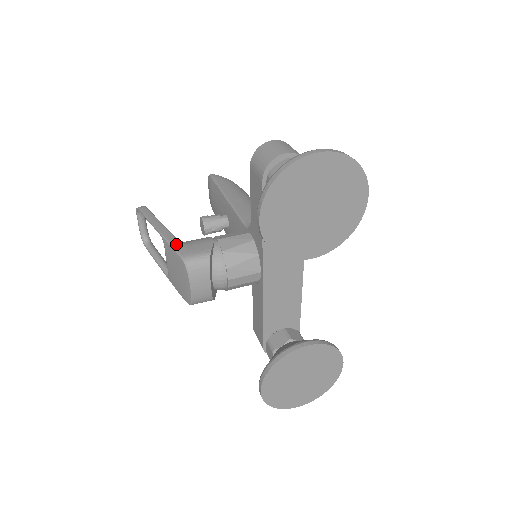
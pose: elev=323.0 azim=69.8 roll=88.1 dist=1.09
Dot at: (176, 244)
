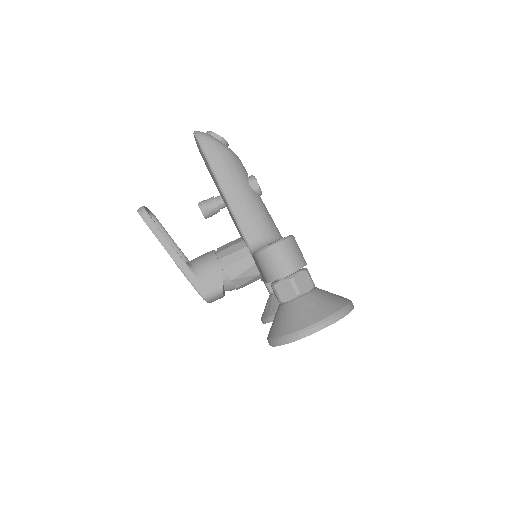
Dot at: (192, 279)
